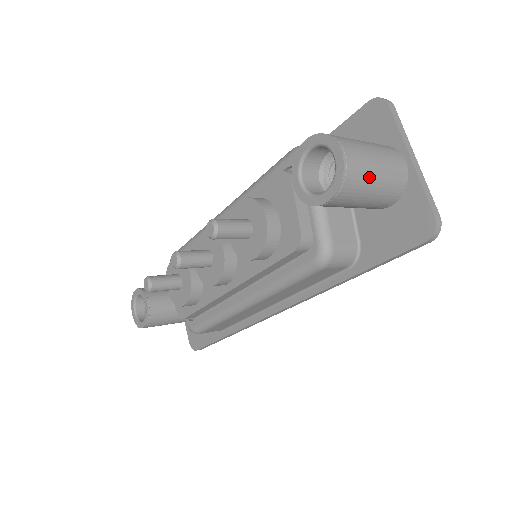
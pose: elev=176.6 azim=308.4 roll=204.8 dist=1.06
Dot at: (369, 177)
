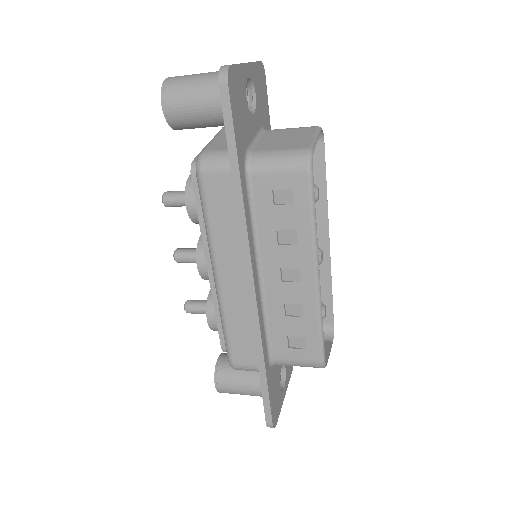
Dot at: (189, 81)
